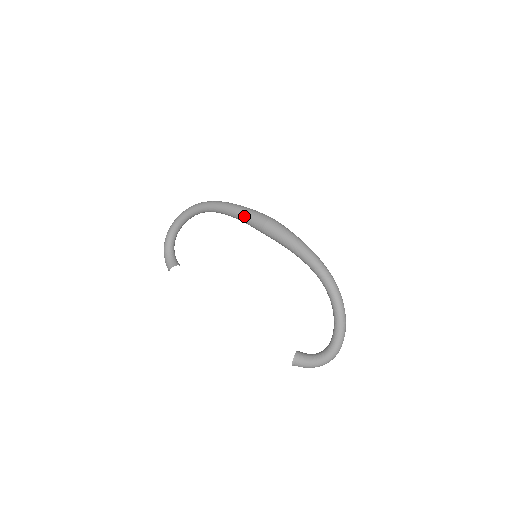
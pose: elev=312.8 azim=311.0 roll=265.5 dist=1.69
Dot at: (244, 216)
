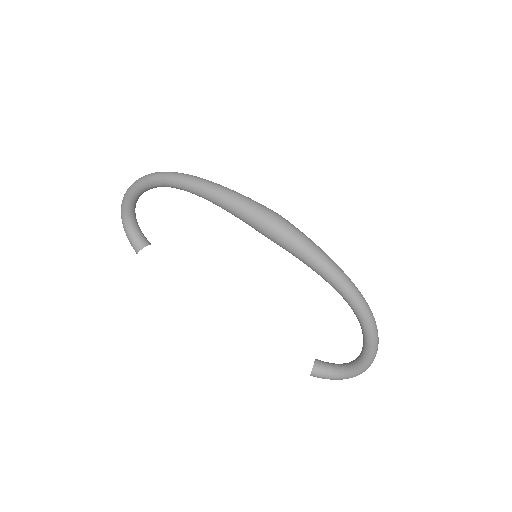
Dot at: (235, 212)
